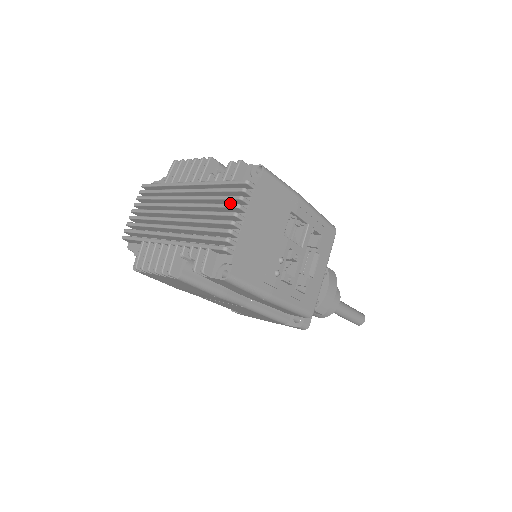
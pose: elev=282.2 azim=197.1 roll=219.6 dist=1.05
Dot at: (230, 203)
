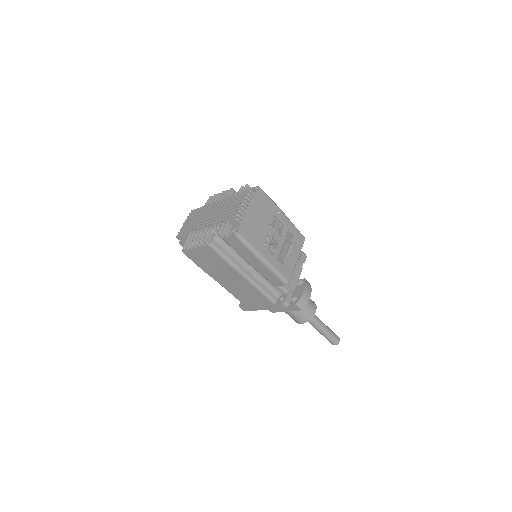
Dot at: occluded
